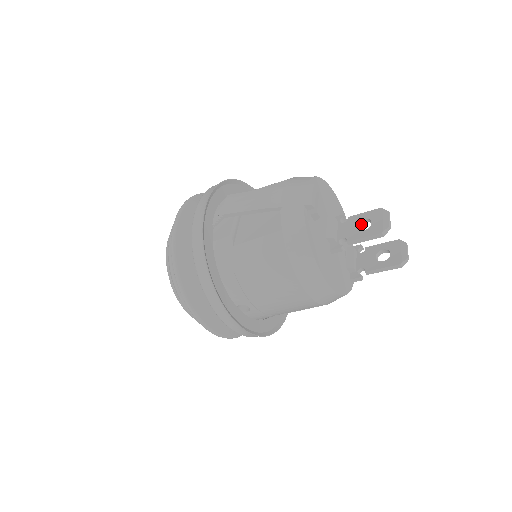
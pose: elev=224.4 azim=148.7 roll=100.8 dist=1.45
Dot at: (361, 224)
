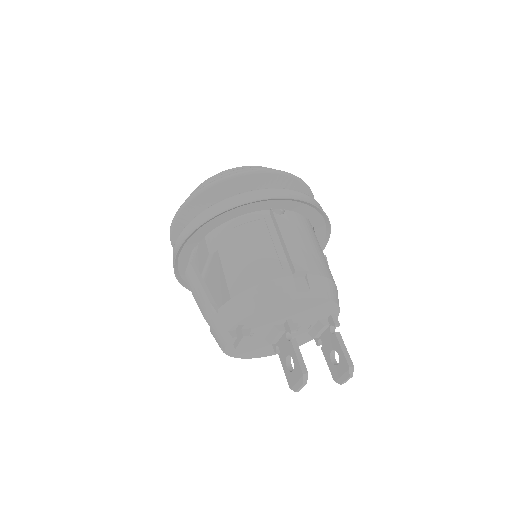
Dot at: occluded
